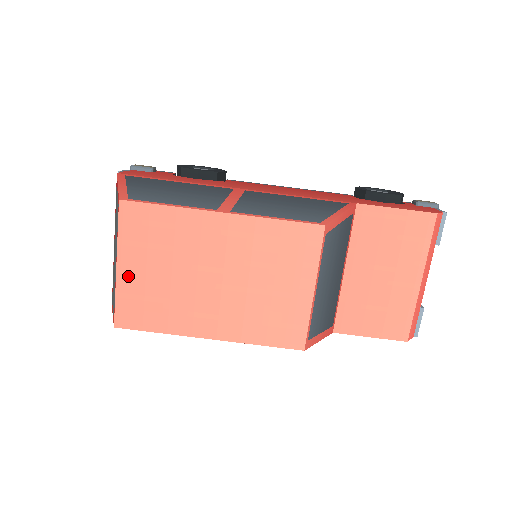
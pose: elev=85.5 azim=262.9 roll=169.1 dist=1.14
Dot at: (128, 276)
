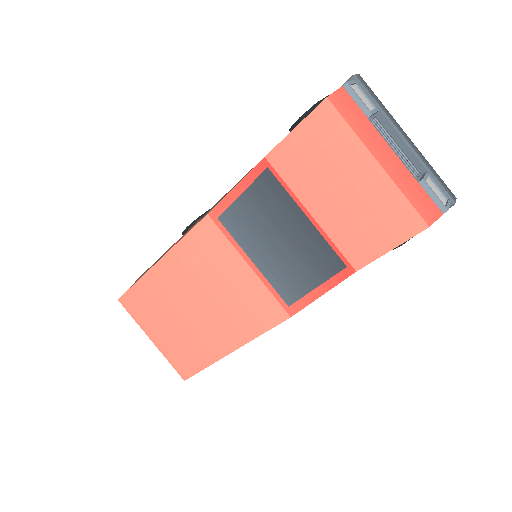
Dot at: (160, 342)
